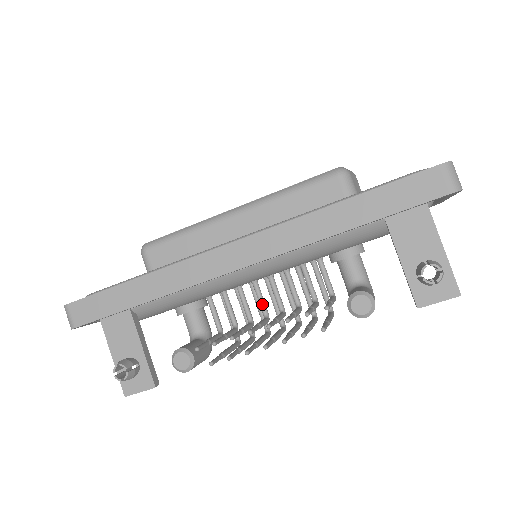
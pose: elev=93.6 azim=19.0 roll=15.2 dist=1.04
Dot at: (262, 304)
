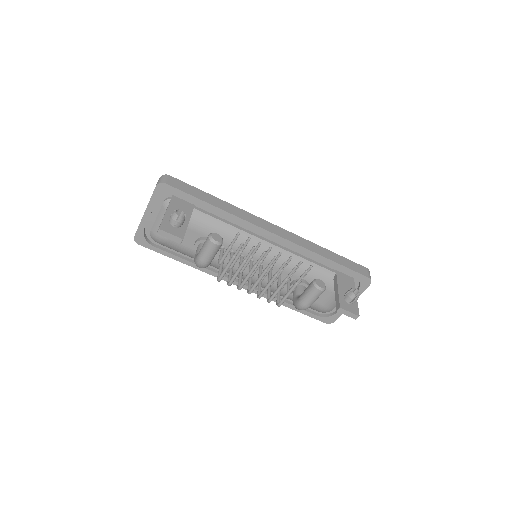
Dot at: occluded
